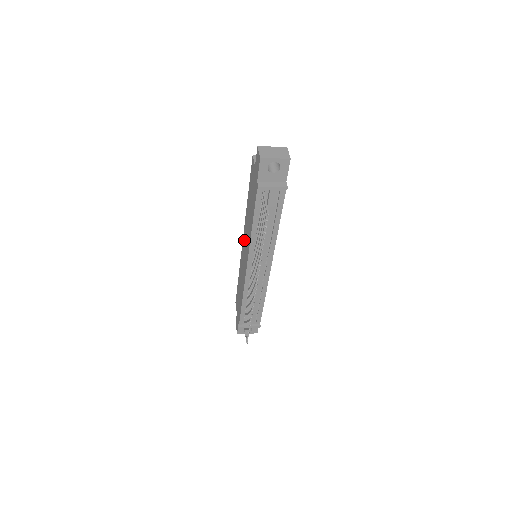
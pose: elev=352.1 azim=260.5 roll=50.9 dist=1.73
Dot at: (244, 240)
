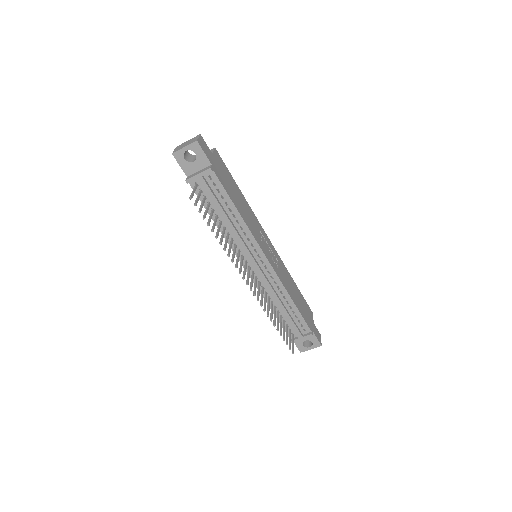
Dot at: occluded
